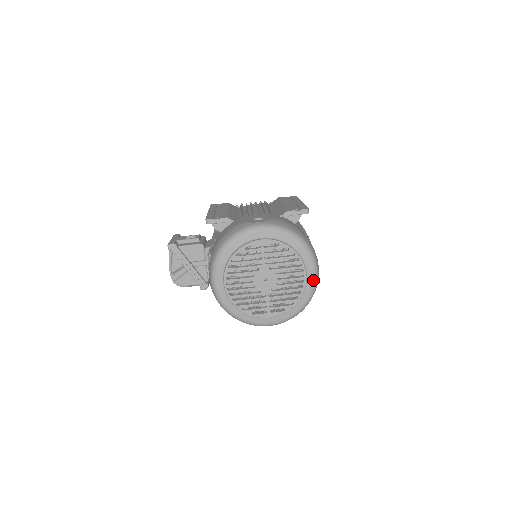
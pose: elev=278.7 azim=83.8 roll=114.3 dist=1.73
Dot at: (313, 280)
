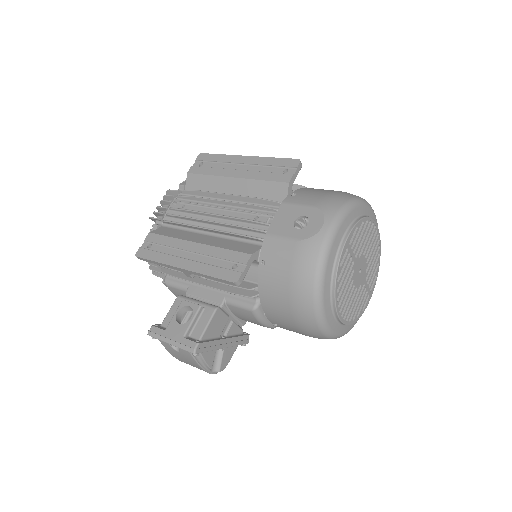
Dot at: (377, 225)
